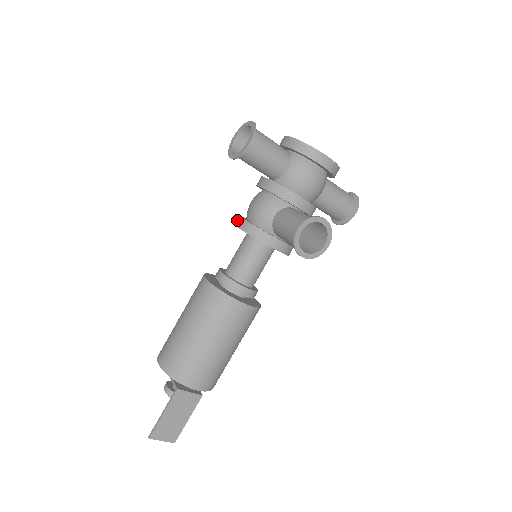
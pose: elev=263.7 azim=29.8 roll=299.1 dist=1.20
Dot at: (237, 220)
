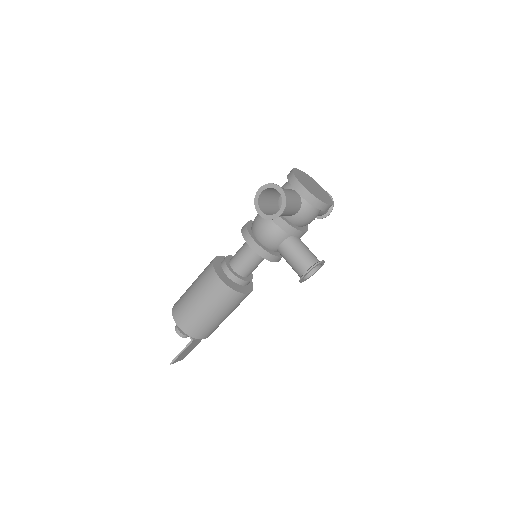
Dot at: (247, 237)
